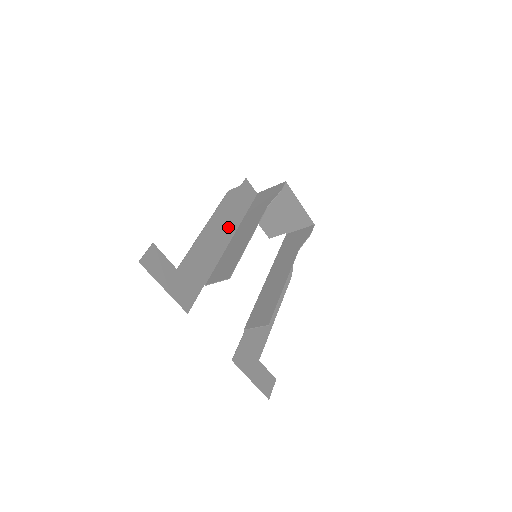
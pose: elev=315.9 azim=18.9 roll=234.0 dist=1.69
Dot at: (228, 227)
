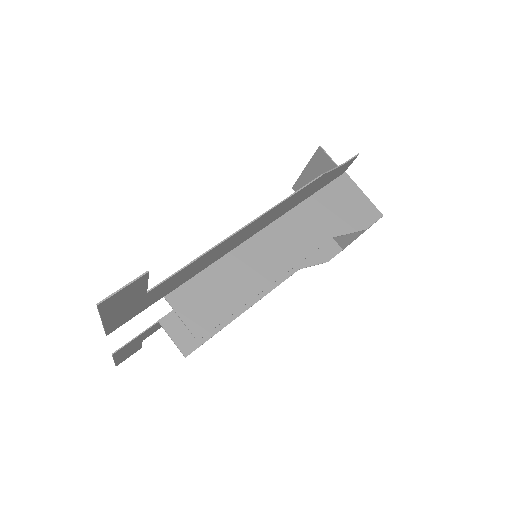
Dot at: (268, 221)
